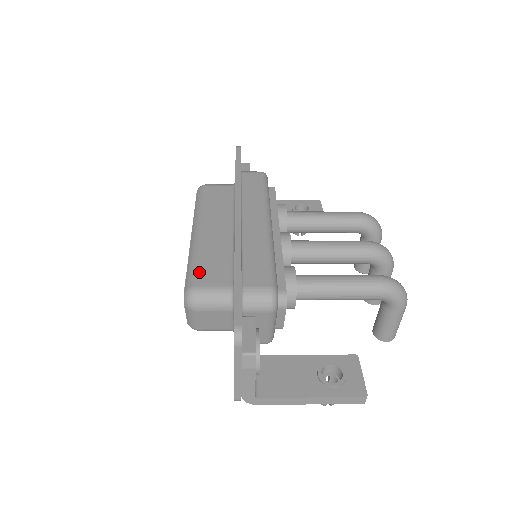
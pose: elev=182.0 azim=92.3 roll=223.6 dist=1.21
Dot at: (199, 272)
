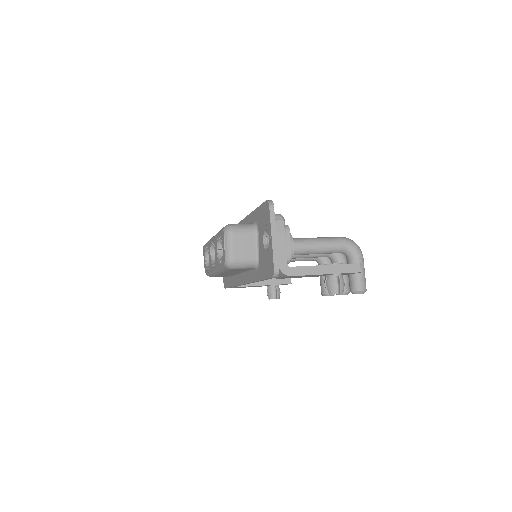
Dot at: occluded
